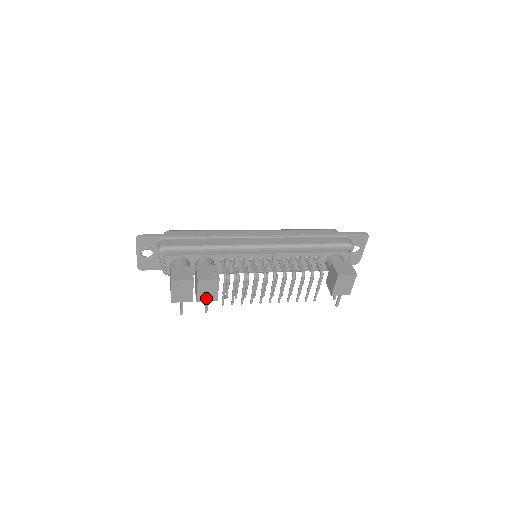
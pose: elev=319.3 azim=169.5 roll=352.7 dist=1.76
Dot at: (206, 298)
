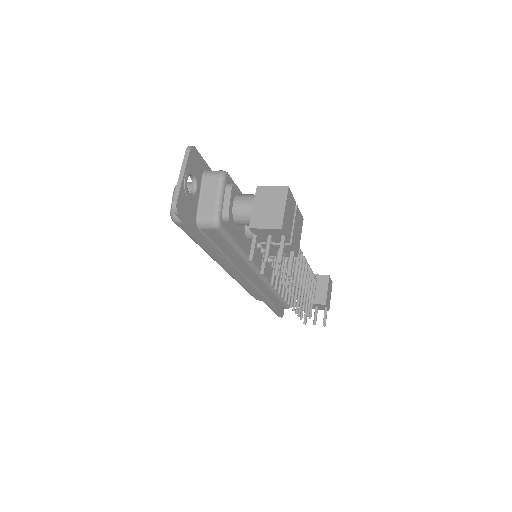
Dot at: (295, 245)
